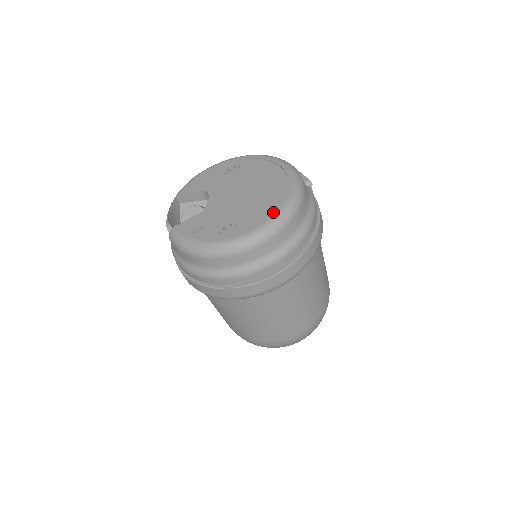
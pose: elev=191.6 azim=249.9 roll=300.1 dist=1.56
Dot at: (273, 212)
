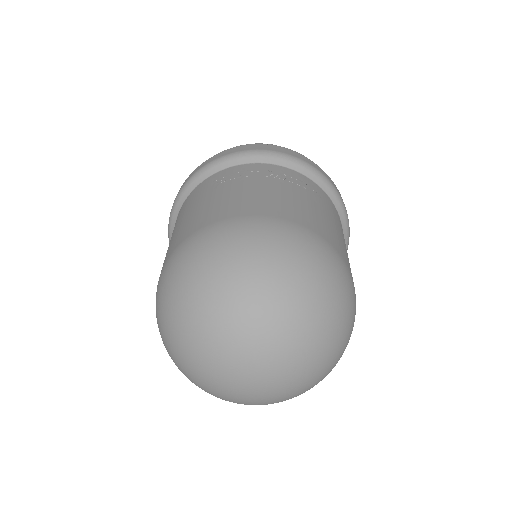
Dot at: occluded
